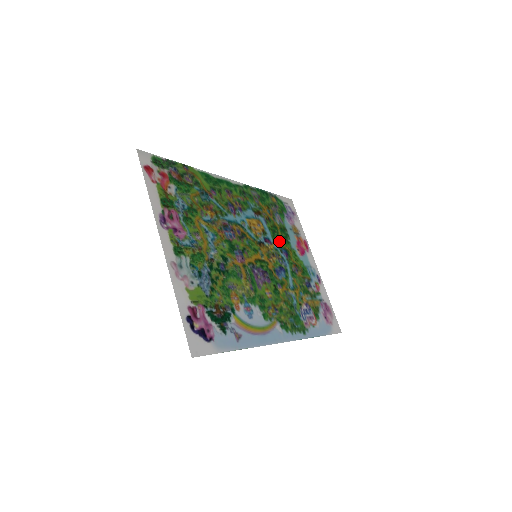
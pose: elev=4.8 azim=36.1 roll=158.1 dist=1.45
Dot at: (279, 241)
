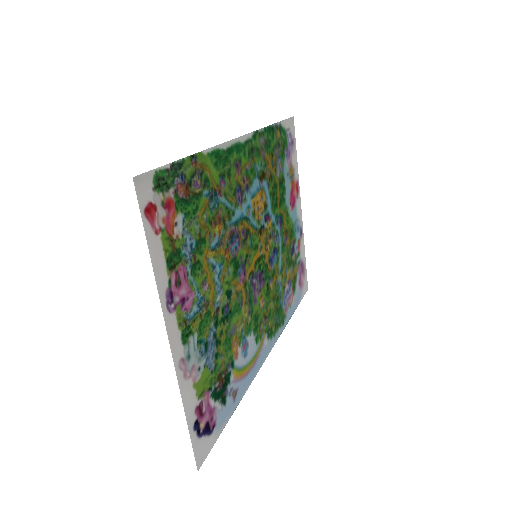
Dot at: (277, 207)
